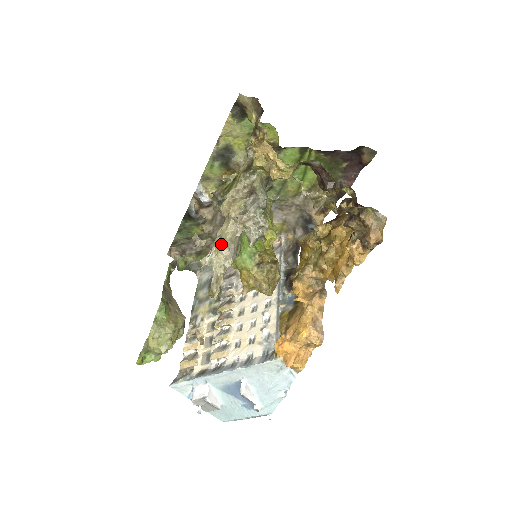
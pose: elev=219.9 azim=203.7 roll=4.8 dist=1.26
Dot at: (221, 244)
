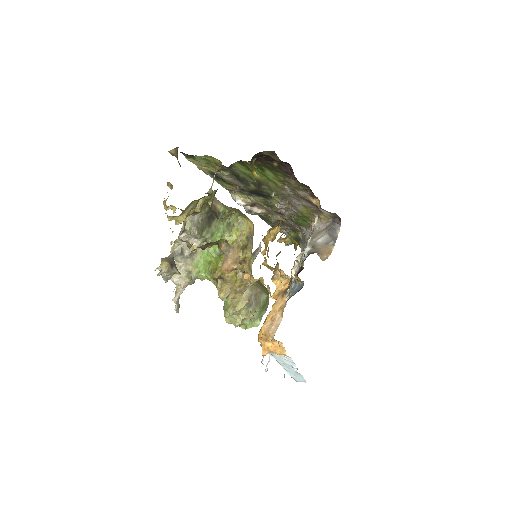
Dot at: occluded
